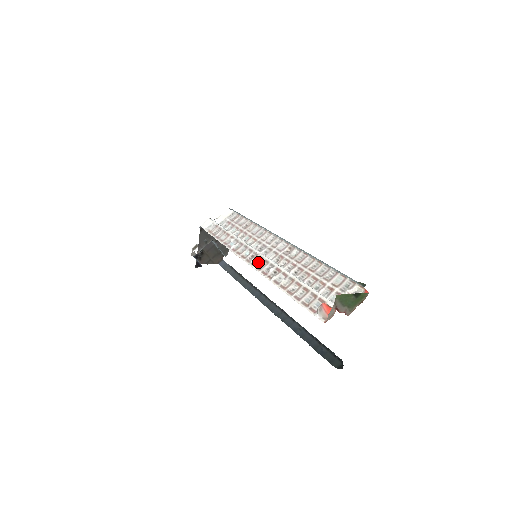
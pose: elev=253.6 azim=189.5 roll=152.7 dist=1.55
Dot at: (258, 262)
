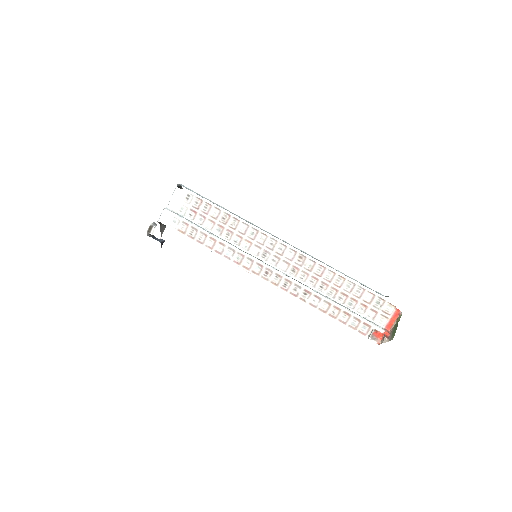
Dot at: (279, 282)
